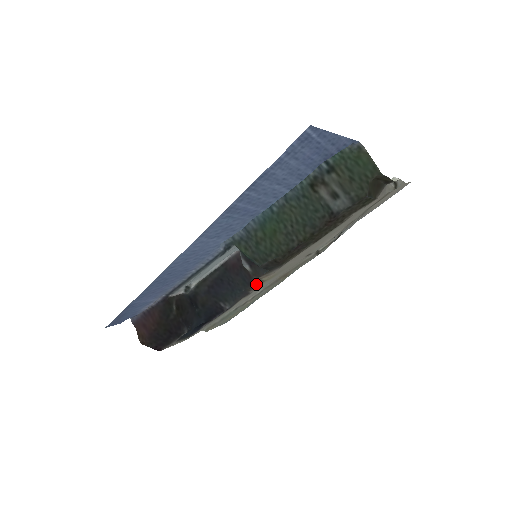
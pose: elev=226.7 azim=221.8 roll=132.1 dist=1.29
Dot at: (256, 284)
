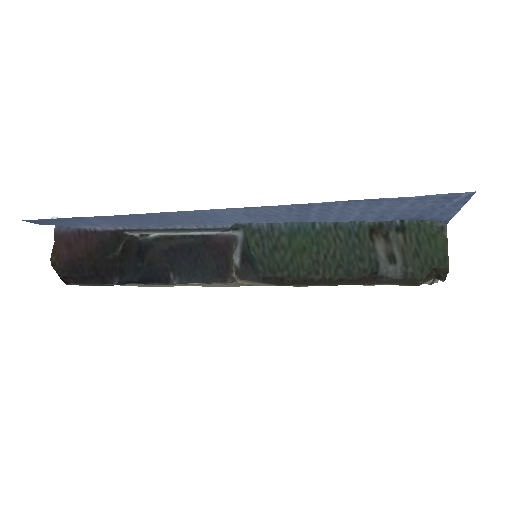
Dot at: (228, 281)
